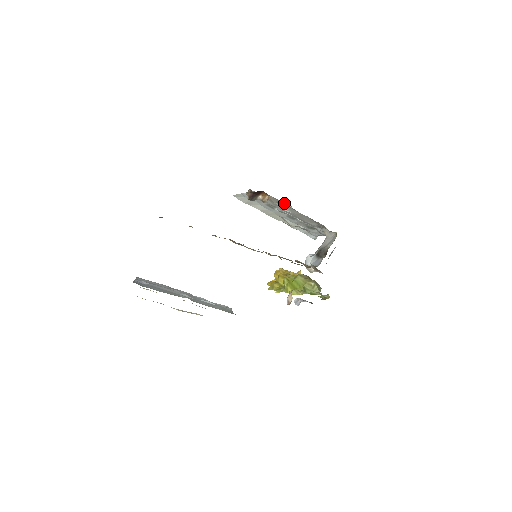
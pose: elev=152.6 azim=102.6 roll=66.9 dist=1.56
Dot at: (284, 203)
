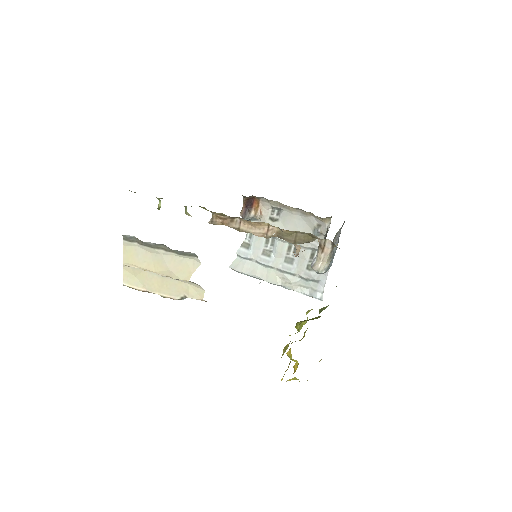
Dot at: (276, 216)
